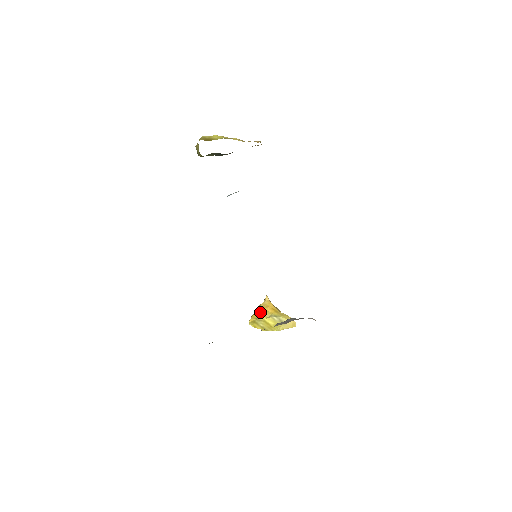
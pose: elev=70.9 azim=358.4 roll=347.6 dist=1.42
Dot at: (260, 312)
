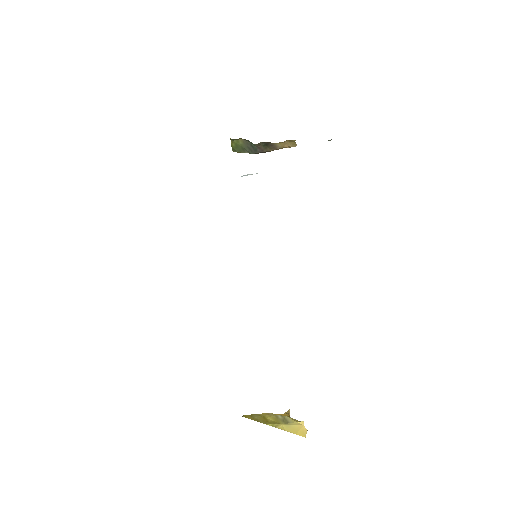
Dot at: occluded
